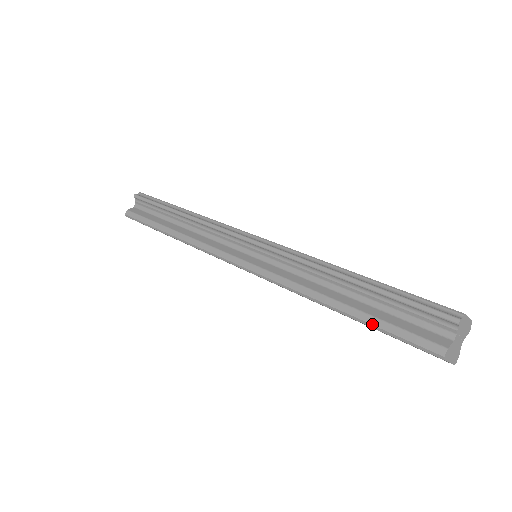
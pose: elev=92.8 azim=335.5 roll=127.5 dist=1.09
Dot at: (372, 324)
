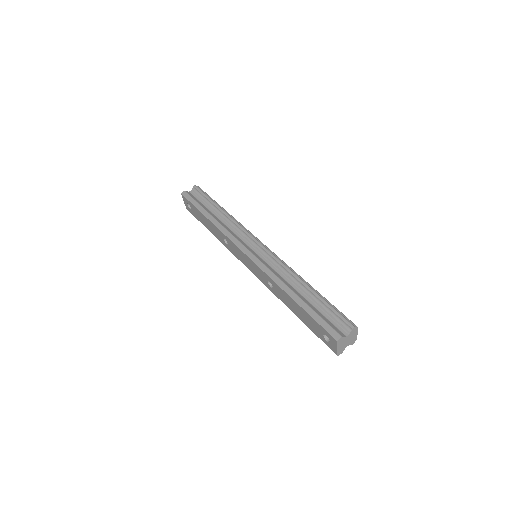
Dot at: (309, 312)
